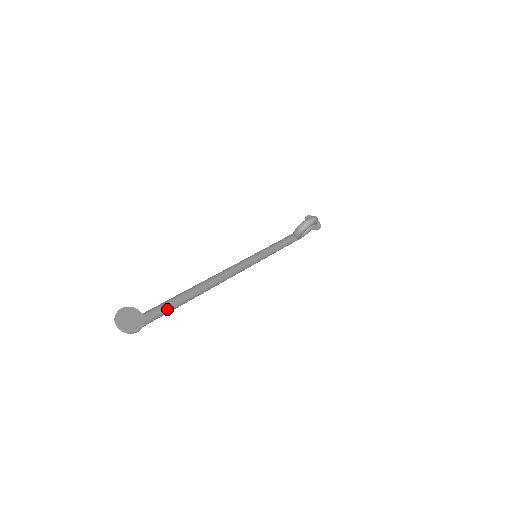
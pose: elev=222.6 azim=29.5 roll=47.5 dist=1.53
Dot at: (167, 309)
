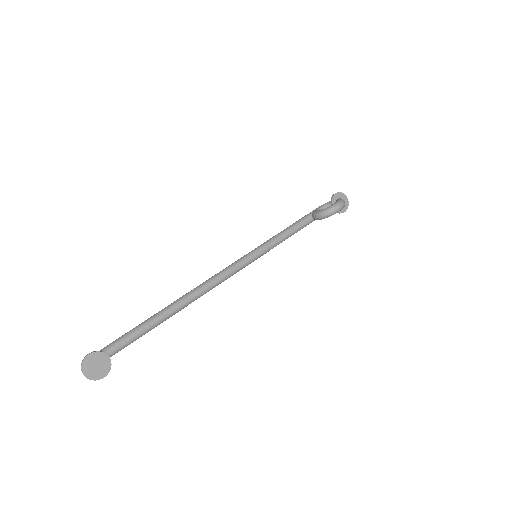
Dot at: (142, 335)
